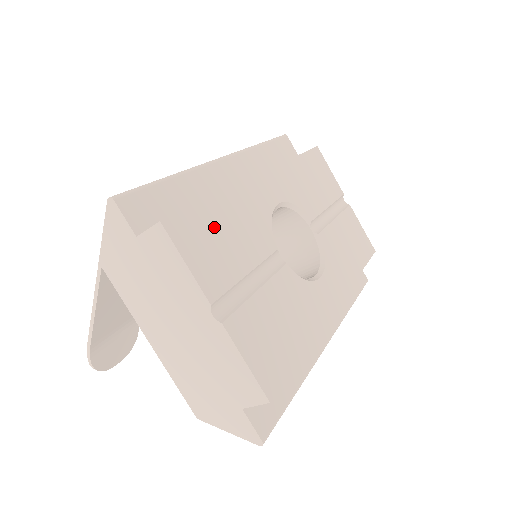
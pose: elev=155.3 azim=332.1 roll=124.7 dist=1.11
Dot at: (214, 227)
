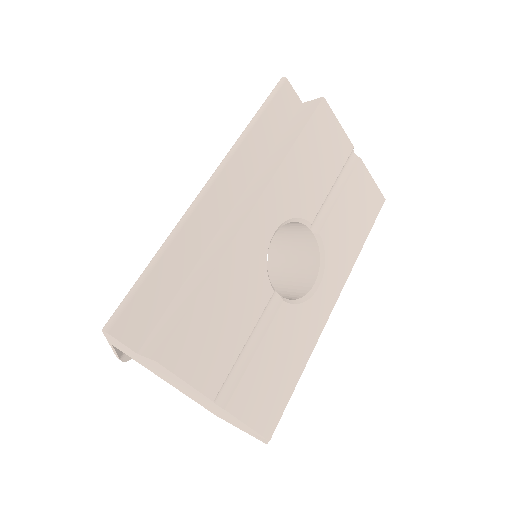
Dot at: (208, 322)
